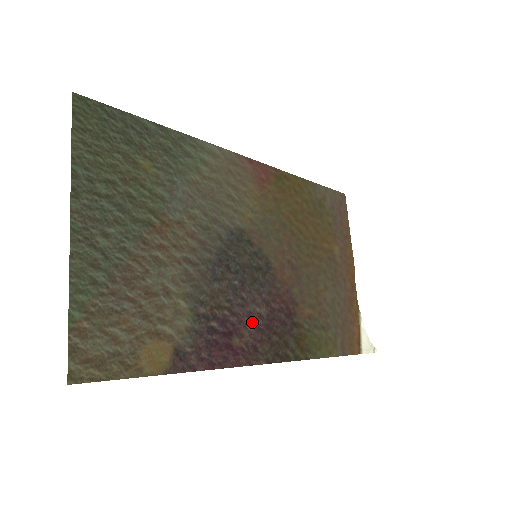
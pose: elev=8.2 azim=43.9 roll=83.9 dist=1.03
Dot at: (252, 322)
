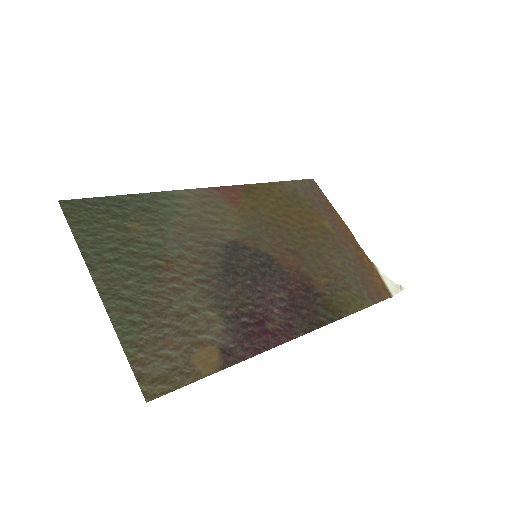
Dot at: (277, 307)
